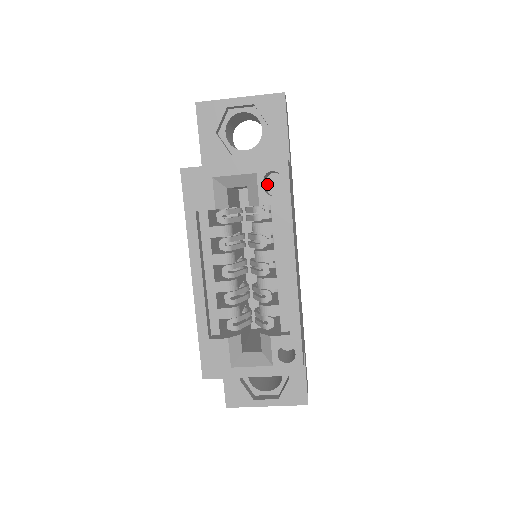
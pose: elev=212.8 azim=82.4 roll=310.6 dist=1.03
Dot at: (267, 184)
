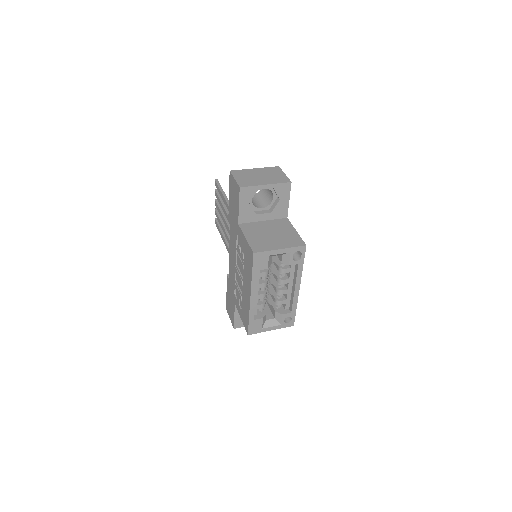
Dot at: occluded
